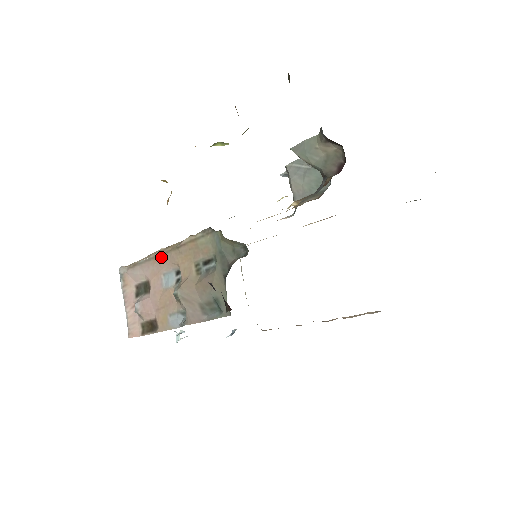
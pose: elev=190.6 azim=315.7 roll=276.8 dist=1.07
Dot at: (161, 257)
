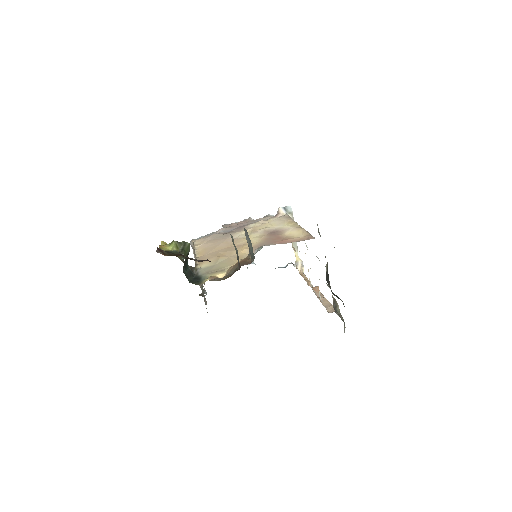
Dot at: occluded
